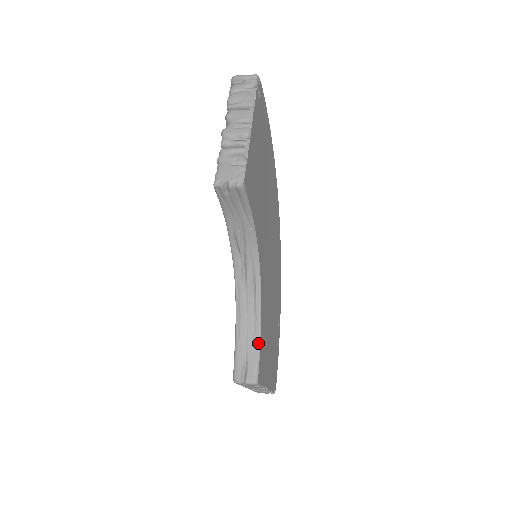
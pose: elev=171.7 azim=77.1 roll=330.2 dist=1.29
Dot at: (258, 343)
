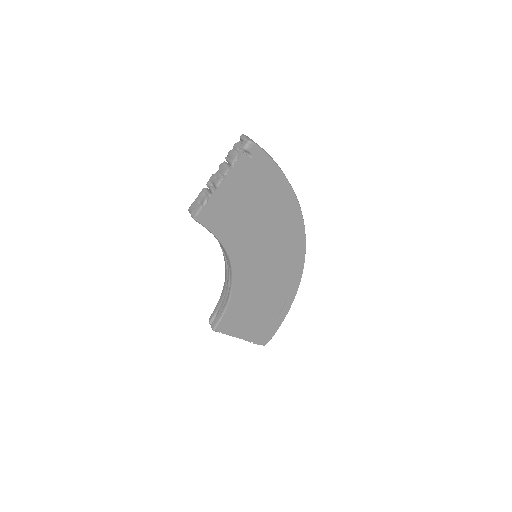
Dot at: (224, 309)
